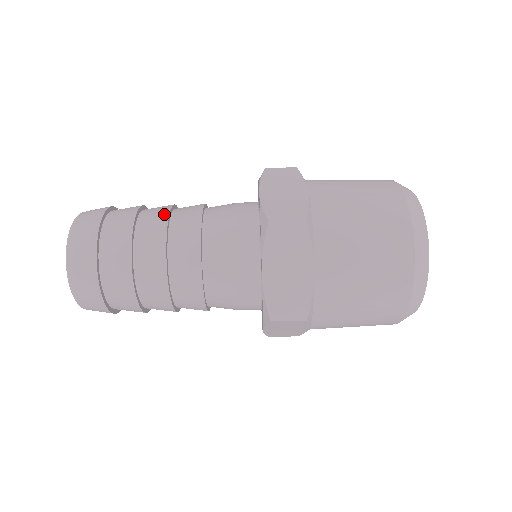
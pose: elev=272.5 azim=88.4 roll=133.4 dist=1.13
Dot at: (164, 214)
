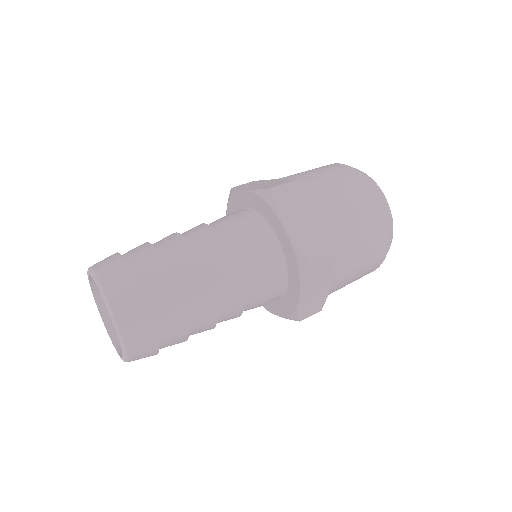
Dot at: occluded
